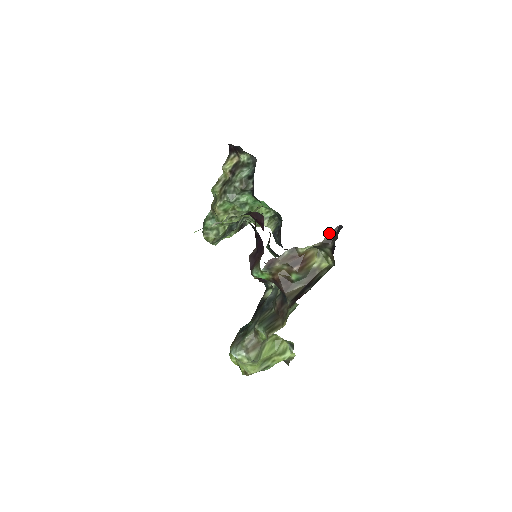
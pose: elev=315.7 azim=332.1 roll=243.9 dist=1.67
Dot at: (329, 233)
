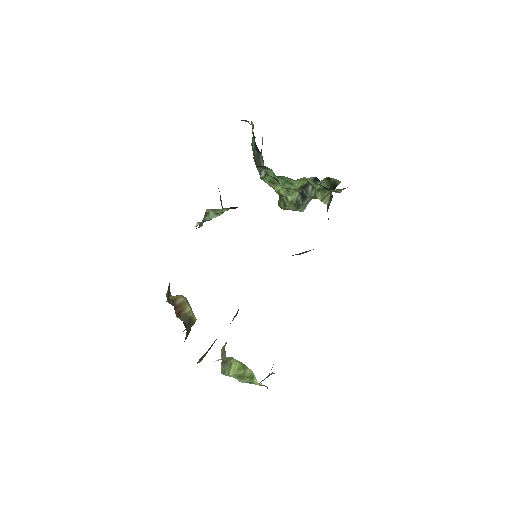
Dot at: (168, 288)
